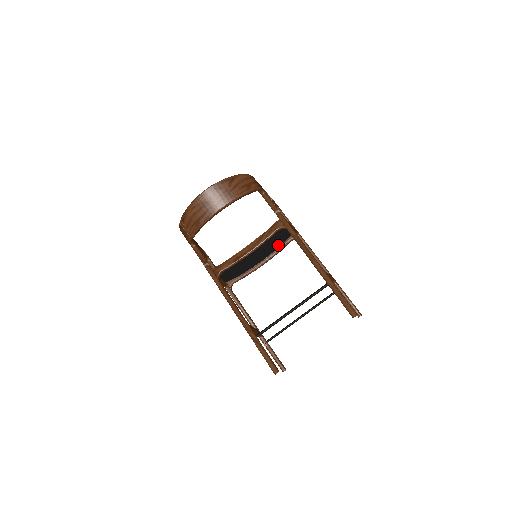
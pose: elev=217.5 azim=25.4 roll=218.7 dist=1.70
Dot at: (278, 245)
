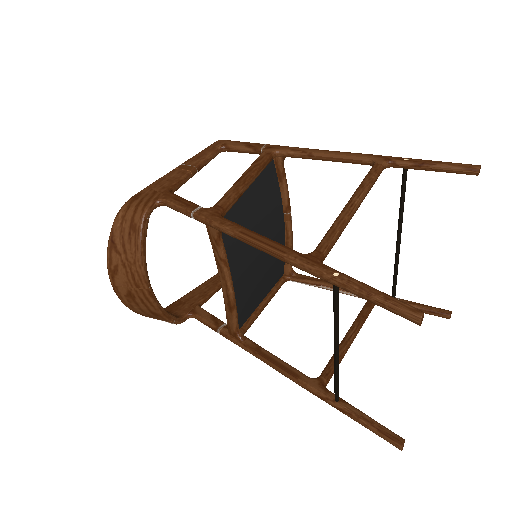
Dot at: (273, 193)
